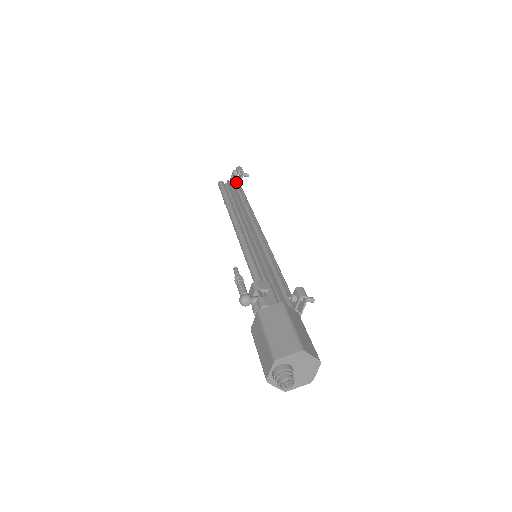
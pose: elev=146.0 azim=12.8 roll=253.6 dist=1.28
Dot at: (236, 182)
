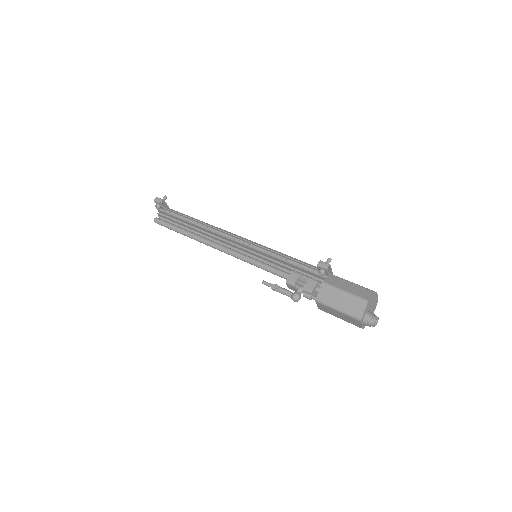
Dot at: (166, 210)
